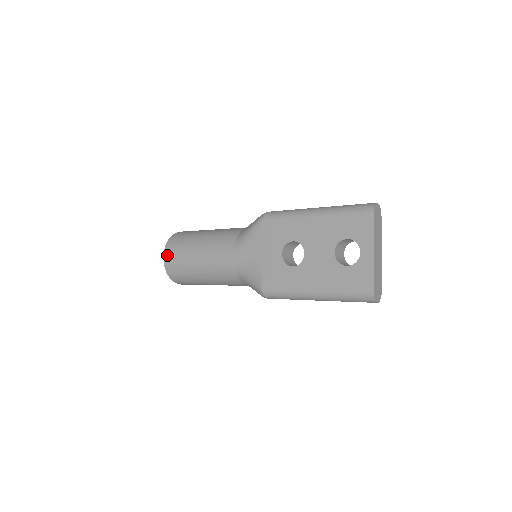
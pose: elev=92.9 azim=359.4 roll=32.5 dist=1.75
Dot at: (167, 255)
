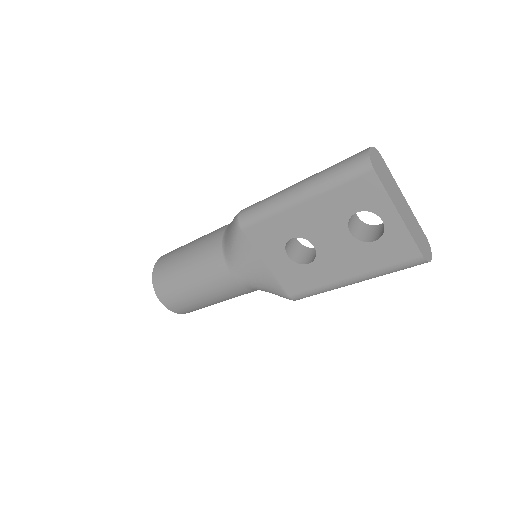
Dot at: (163, 300)
